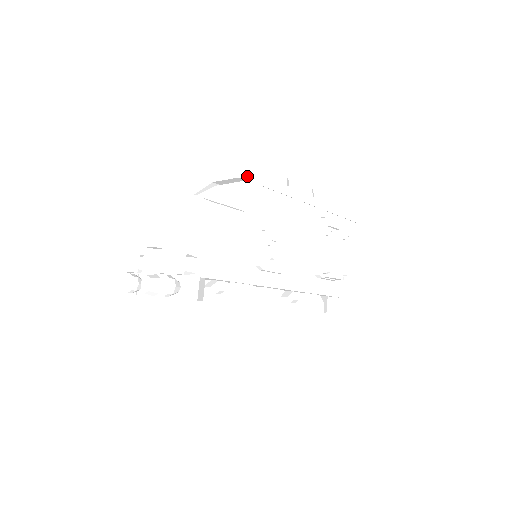
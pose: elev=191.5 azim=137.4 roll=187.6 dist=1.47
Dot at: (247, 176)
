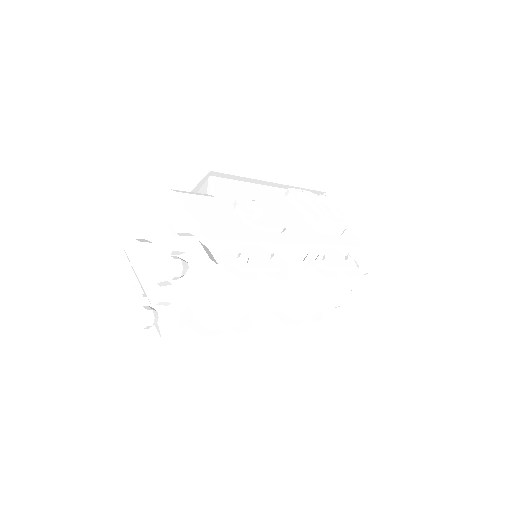
Dot at: (194, 183)
